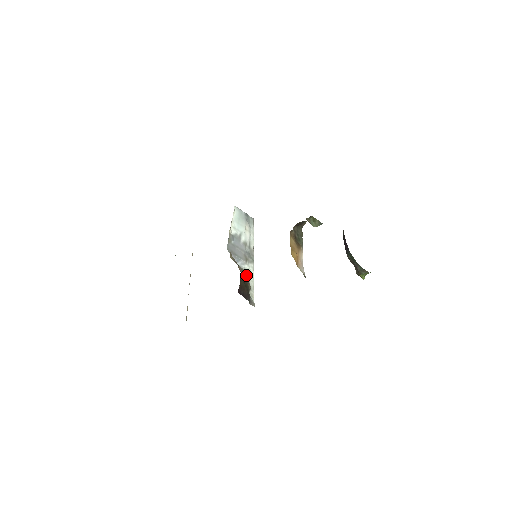
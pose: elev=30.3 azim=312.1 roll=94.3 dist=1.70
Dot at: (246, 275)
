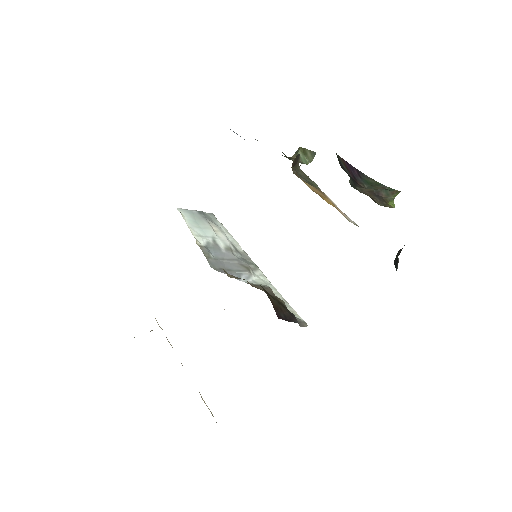
Dot at: (266, 289)
